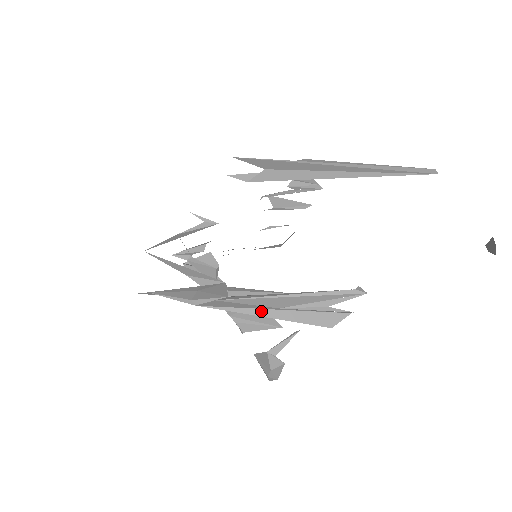
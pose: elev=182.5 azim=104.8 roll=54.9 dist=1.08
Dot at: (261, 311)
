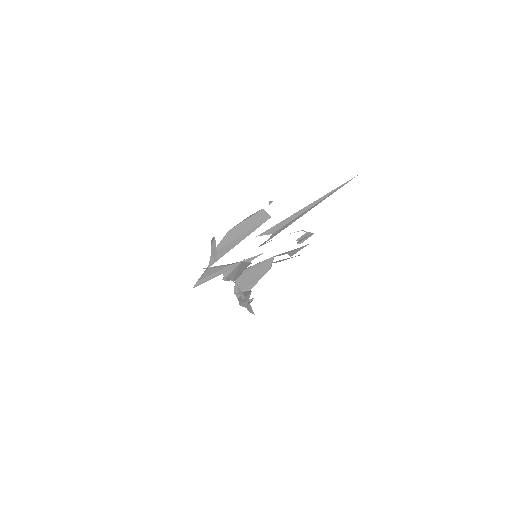
Dot at: occluded
